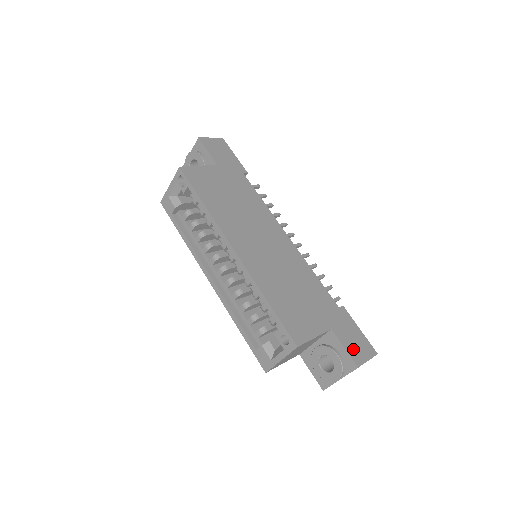
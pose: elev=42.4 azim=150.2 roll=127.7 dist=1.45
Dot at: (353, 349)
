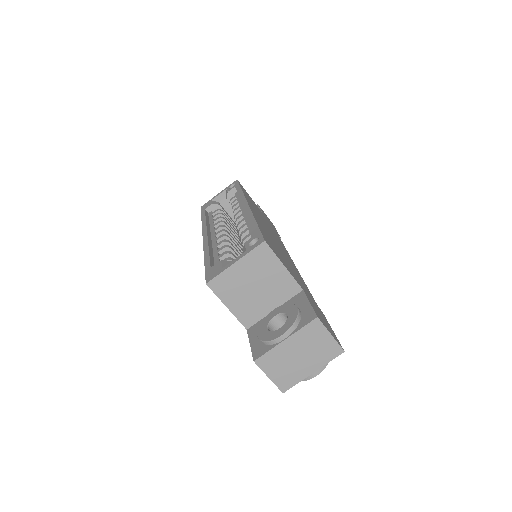
Dot at: (319, 315)
